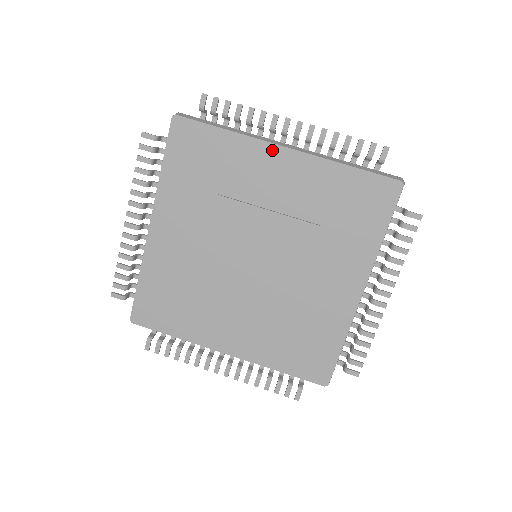
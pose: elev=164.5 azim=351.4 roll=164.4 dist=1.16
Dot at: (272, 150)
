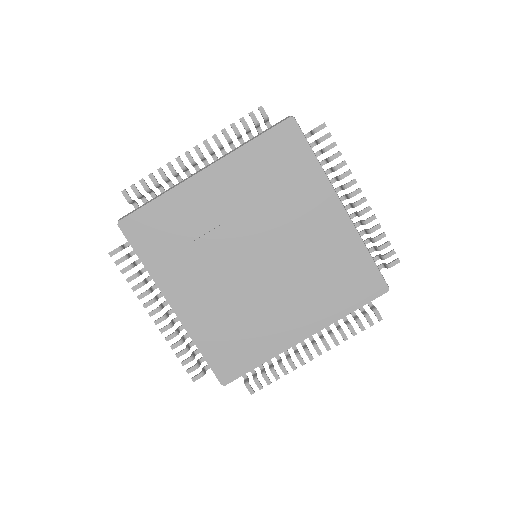
Dot at: (333, 199)
